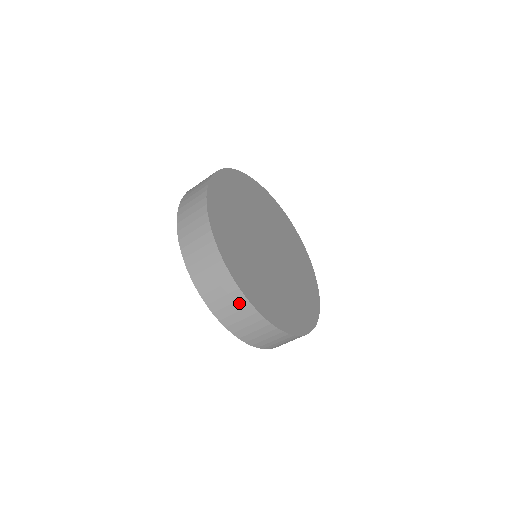
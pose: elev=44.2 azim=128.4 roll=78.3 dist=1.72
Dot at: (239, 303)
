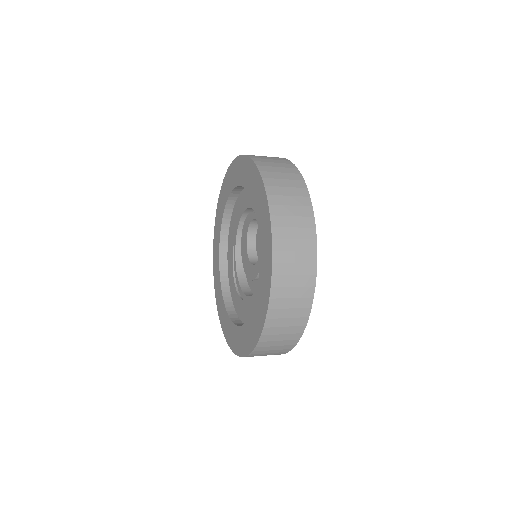
Dot at: (289, 341)
